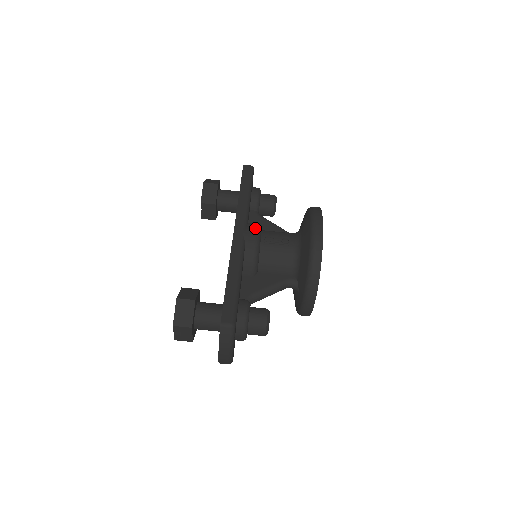
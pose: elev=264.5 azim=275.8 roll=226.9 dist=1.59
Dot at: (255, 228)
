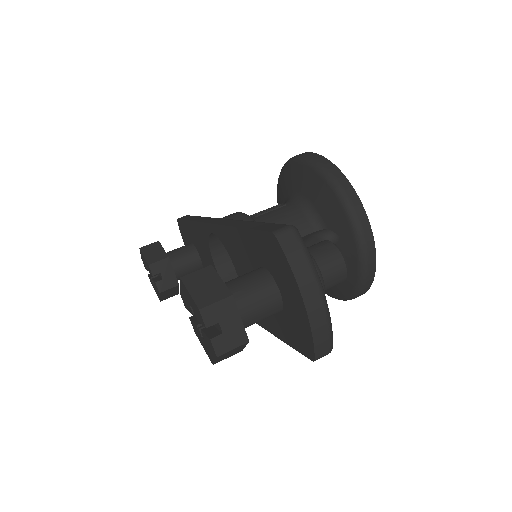
Dot at: (233, 213)
